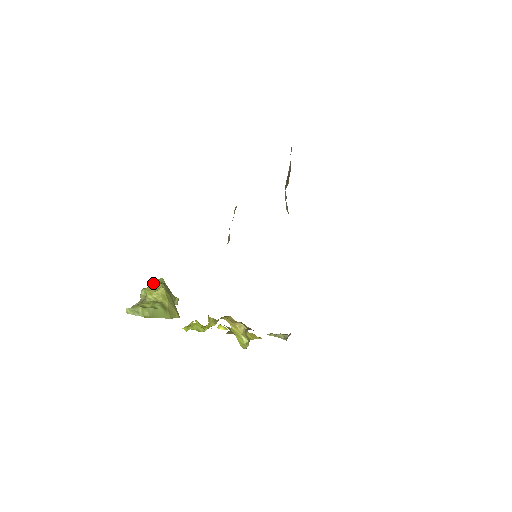
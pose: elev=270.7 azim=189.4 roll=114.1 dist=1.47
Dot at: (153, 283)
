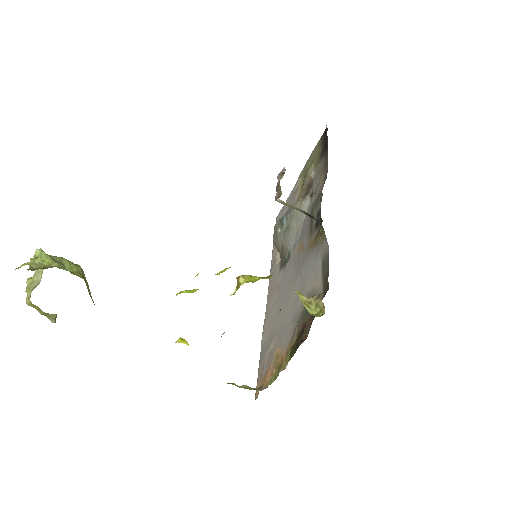
Dot at: occluded
